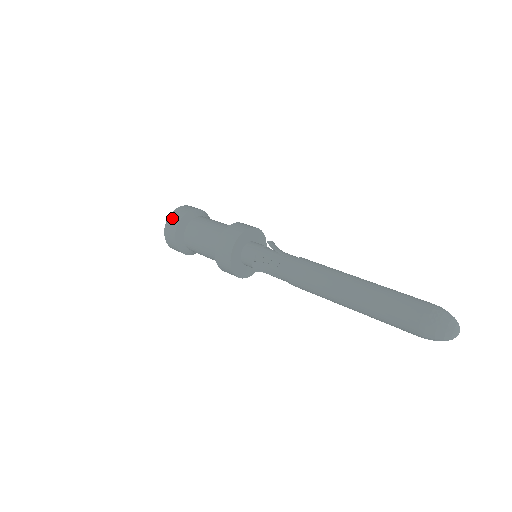
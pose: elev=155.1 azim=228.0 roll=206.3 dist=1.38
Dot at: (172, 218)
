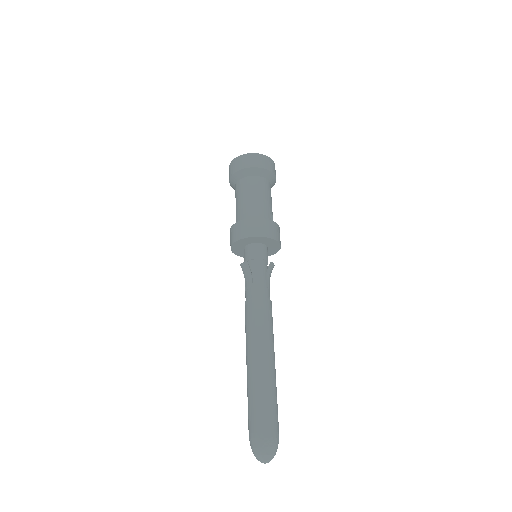
Dot at: (252, 158)
